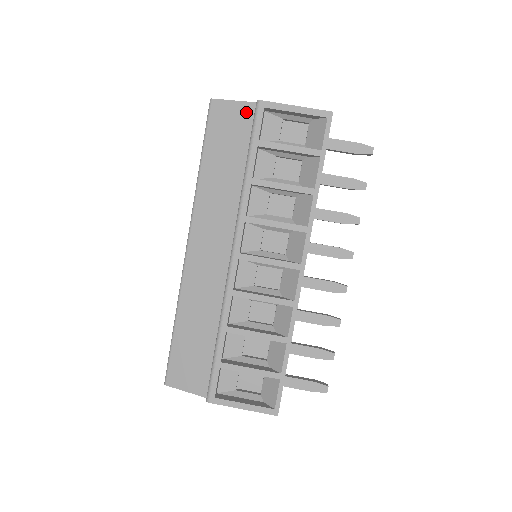
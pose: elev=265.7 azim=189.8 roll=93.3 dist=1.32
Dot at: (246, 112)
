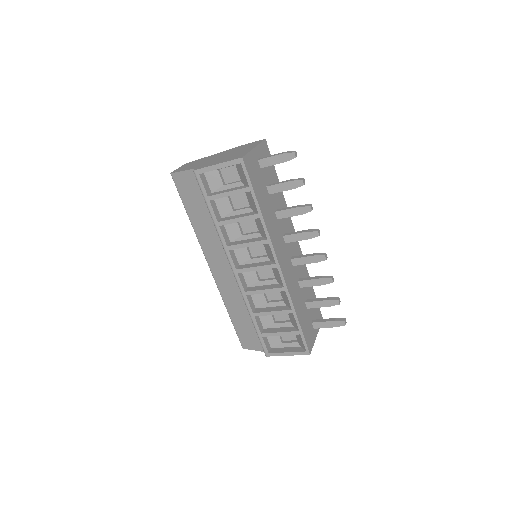
Dot at: (193, 177)
